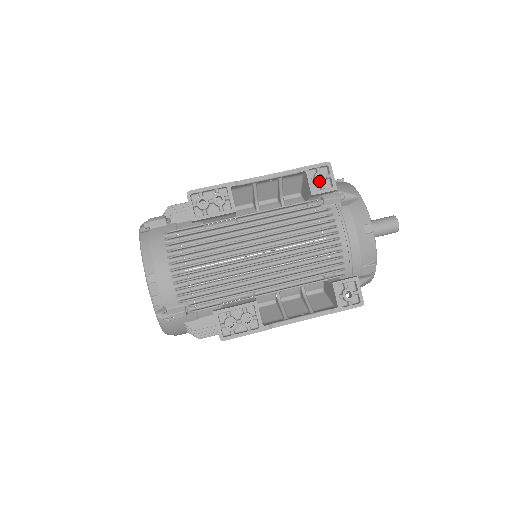
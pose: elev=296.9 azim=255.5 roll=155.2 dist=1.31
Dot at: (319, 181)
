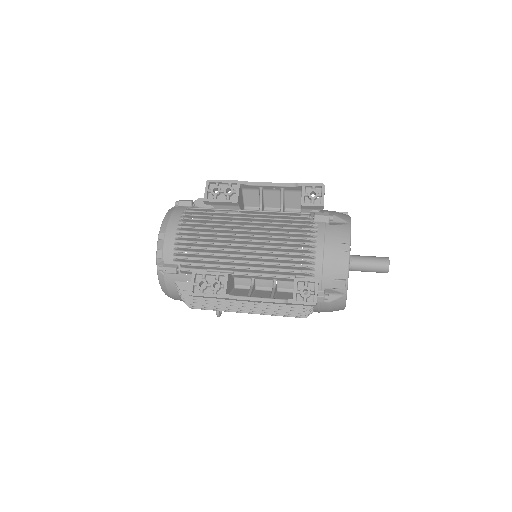
Dot at: (311, 196)
